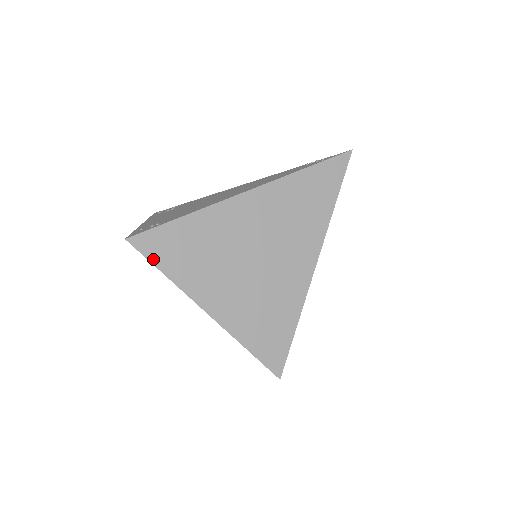
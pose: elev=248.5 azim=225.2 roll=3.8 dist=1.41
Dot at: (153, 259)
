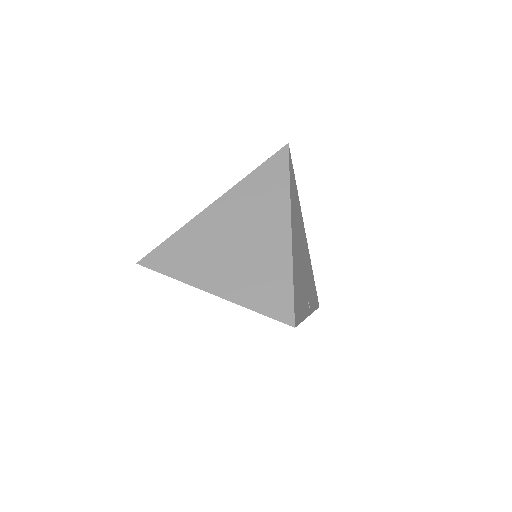
Dot at: (159, 270)
